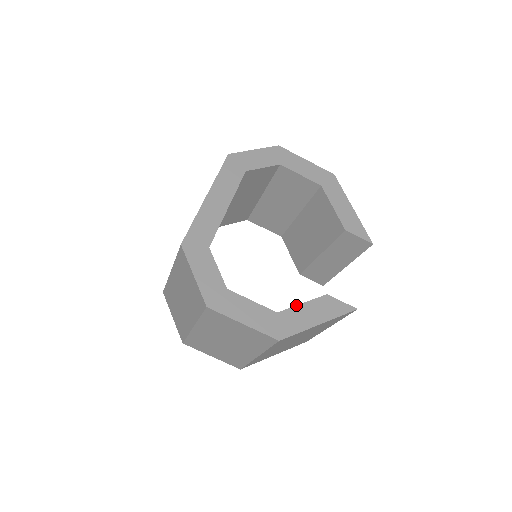
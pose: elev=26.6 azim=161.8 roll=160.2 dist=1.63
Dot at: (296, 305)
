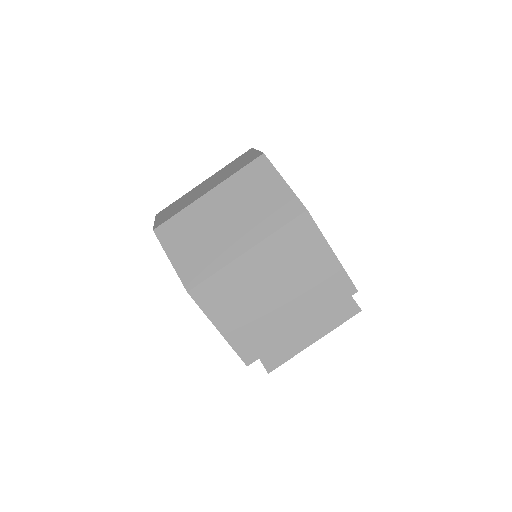
Dot at: occluded
